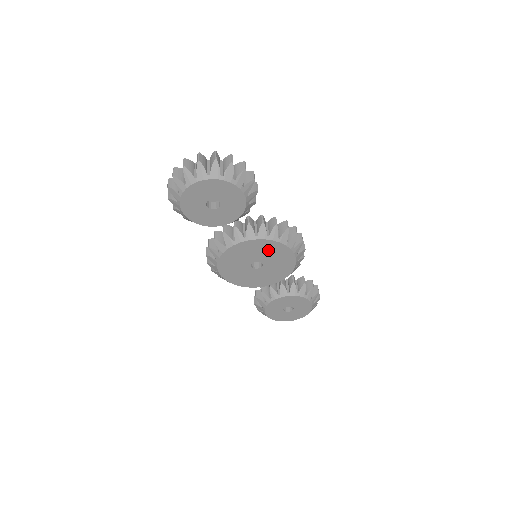
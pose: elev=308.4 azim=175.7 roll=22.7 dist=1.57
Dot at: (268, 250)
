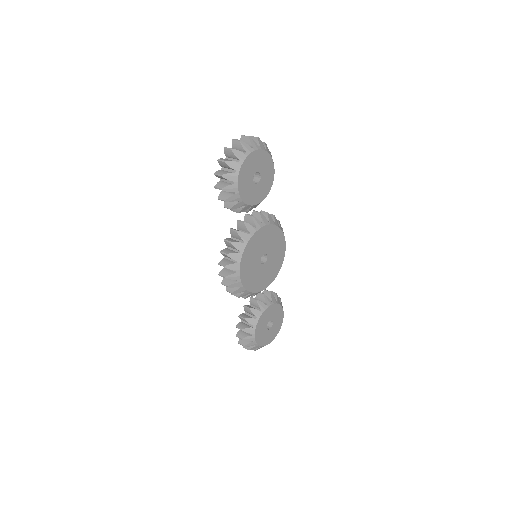
Dot at: (273, 239)
